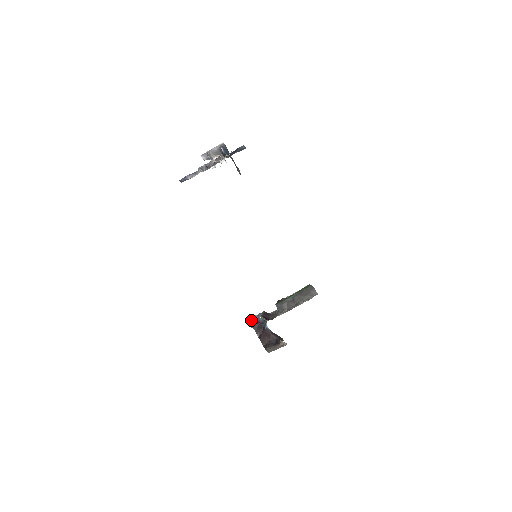
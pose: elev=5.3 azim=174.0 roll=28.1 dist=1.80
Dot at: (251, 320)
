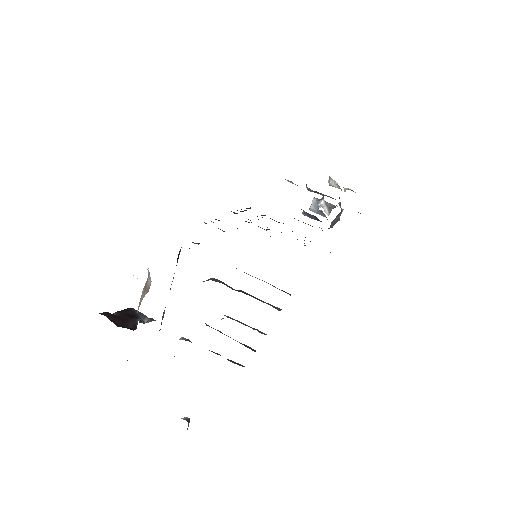
Dot at: (134, 309)
